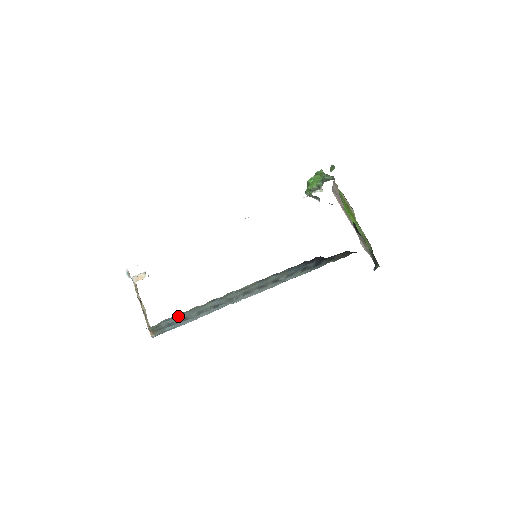
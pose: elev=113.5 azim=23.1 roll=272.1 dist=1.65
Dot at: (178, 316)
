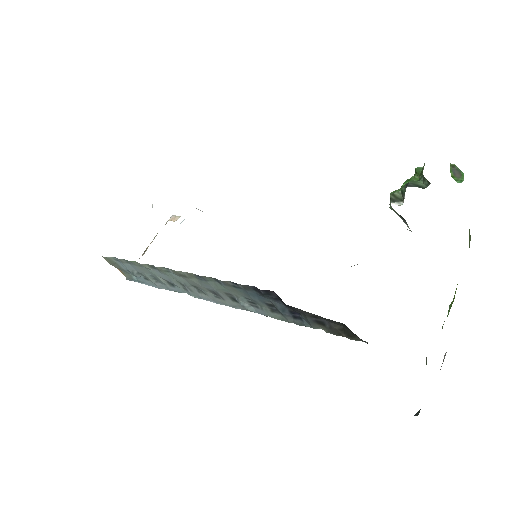
Dot at: (128, 263)
